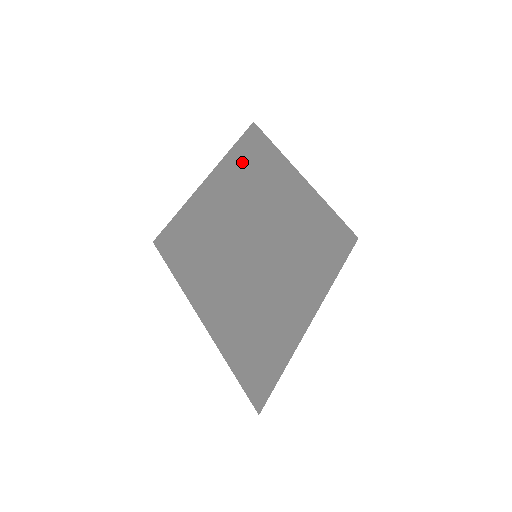
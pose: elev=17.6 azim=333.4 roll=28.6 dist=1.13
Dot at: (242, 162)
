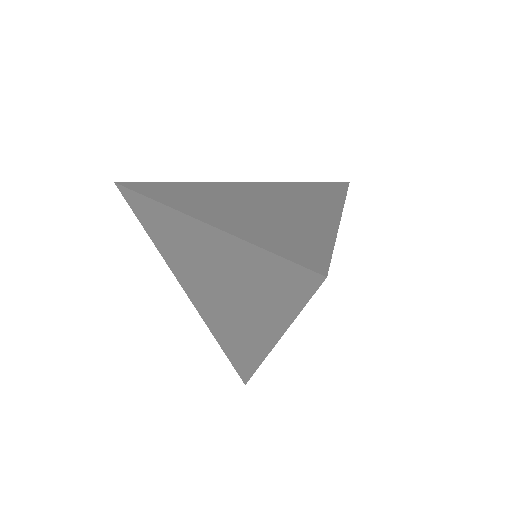
Dot at: (137, 205)
